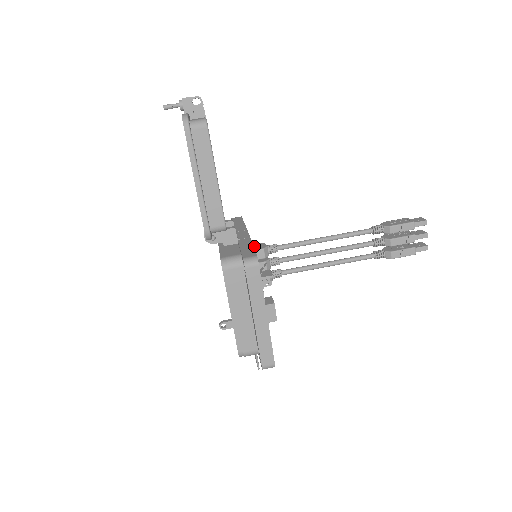
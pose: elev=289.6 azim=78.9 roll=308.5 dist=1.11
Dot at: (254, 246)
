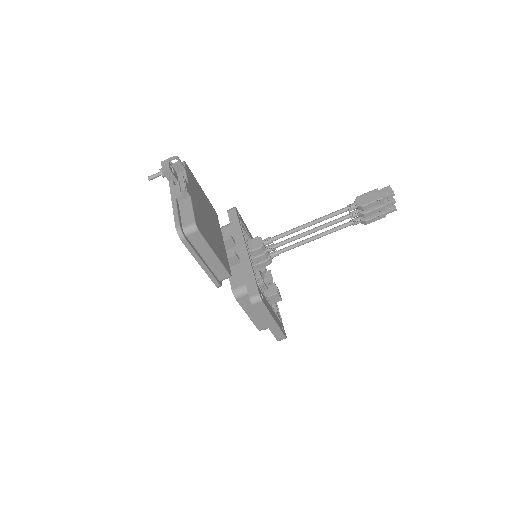
Dot at: (252, 243)
